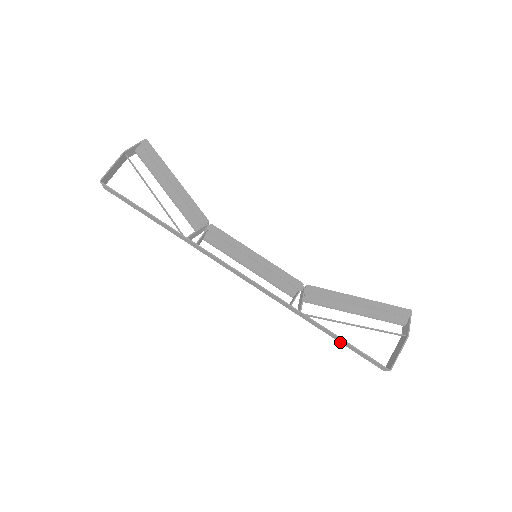
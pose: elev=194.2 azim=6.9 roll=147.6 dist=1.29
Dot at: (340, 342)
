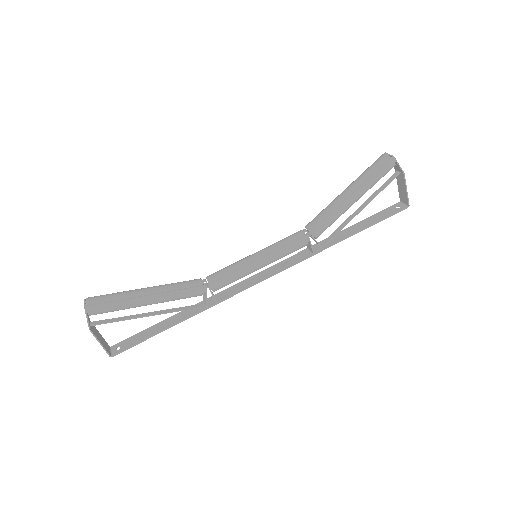
Dot at: (360, 224)
